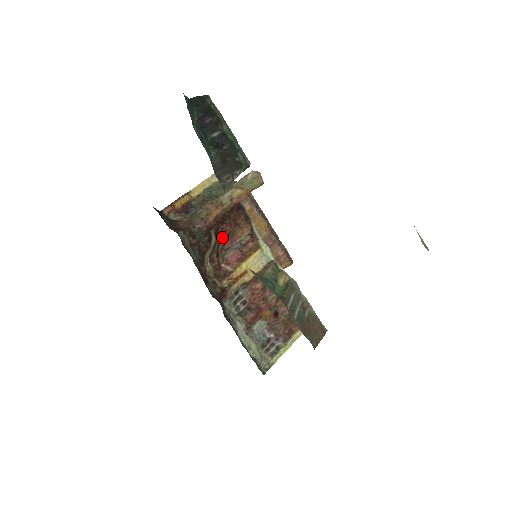
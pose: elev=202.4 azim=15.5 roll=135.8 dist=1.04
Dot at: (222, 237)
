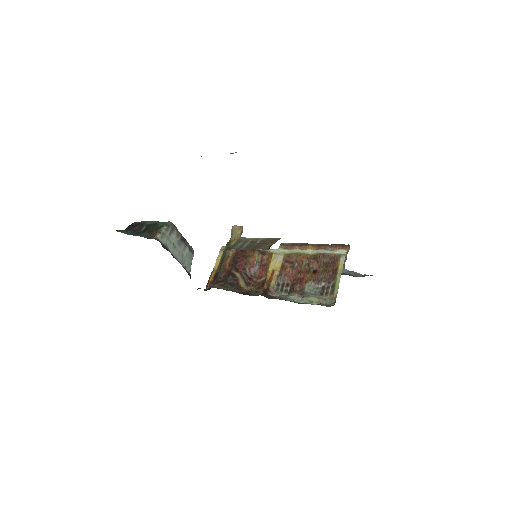
Dot at: (243, 269)
